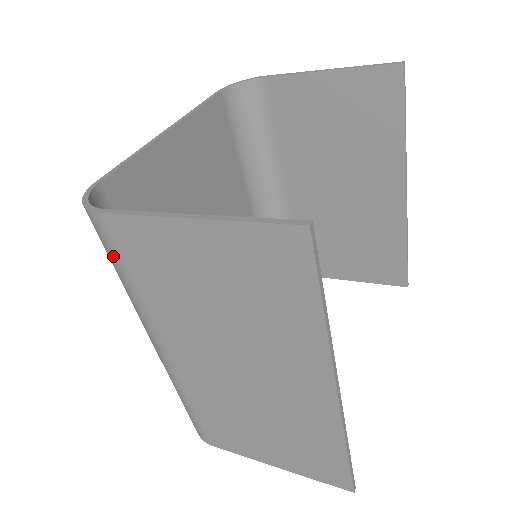
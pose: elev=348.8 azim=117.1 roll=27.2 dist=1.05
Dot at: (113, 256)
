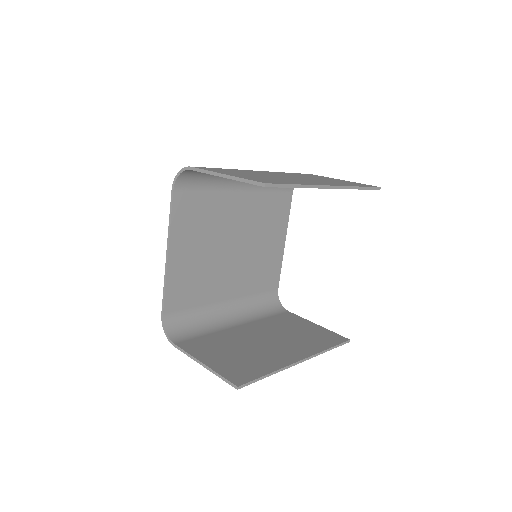
Dot at: occluded
